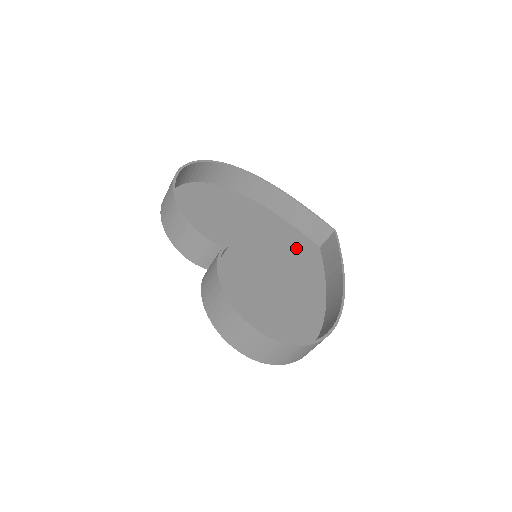
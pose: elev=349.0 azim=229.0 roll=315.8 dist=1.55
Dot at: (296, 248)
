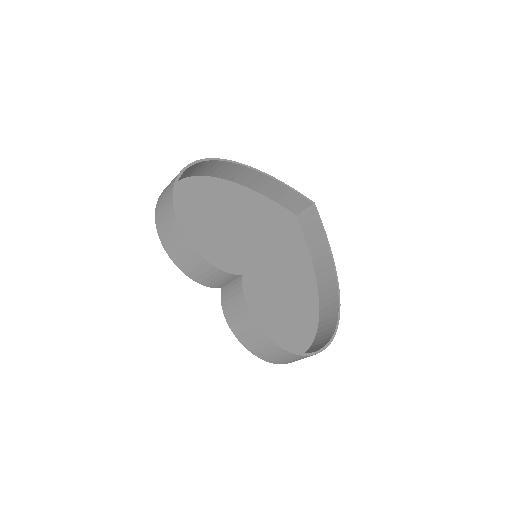
Dot at: (280, 226)
